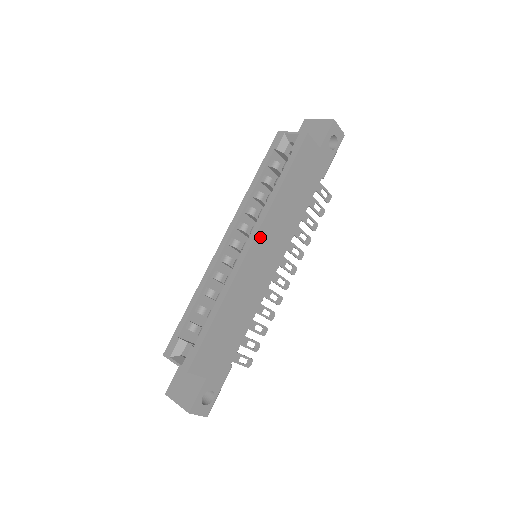
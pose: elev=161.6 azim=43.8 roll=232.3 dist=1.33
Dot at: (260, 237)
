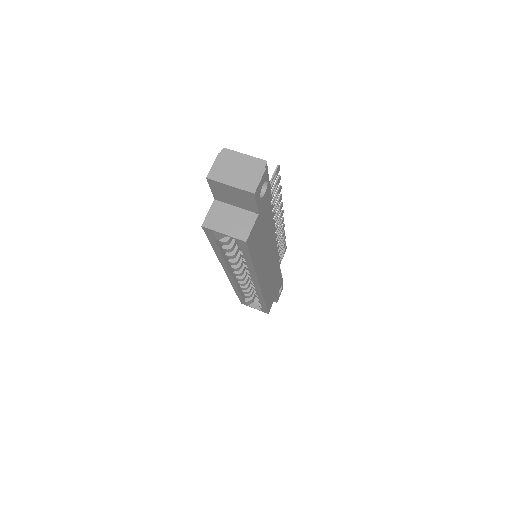
Dot at: (261, 278)
